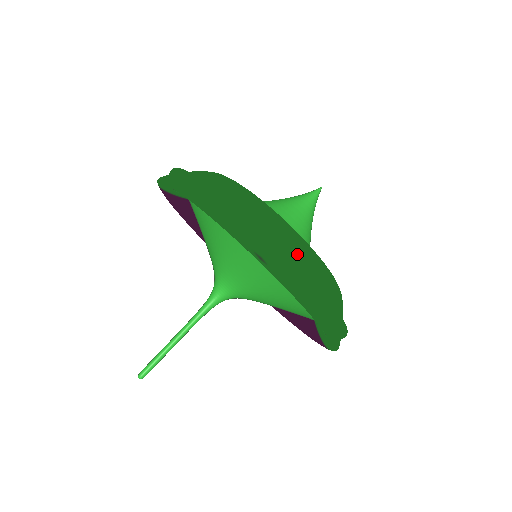
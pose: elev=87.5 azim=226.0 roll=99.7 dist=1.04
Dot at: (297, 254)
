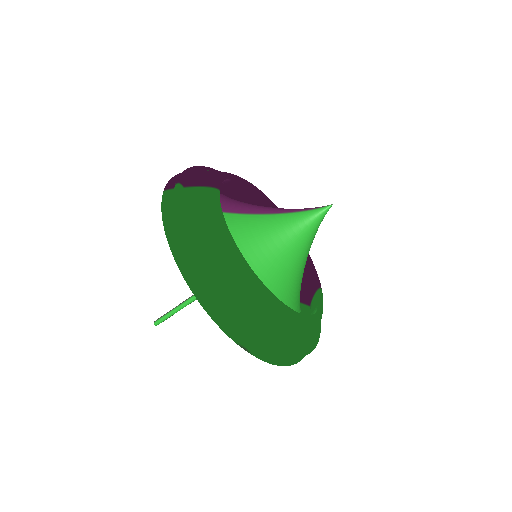
Dot at: (279, 333)
